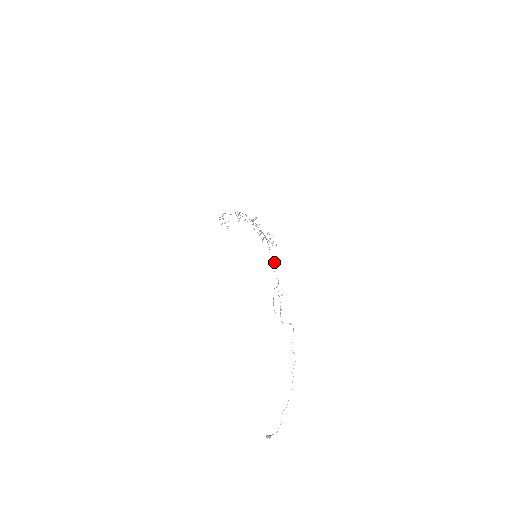
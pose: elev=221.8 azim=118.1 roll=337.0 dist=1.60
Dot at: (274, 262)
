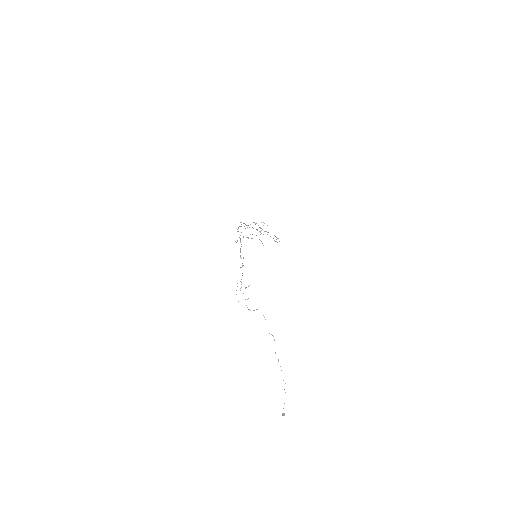
Dot at: occluded
